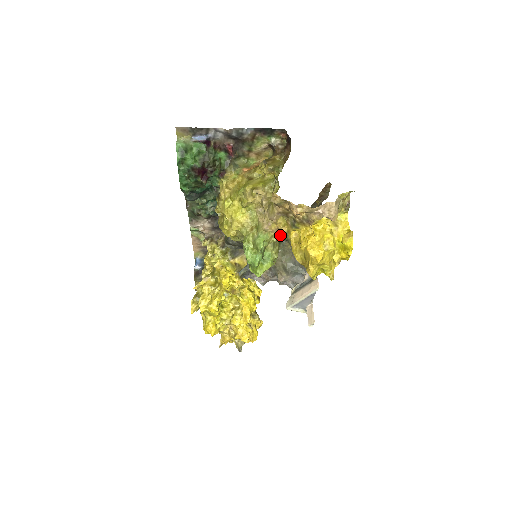
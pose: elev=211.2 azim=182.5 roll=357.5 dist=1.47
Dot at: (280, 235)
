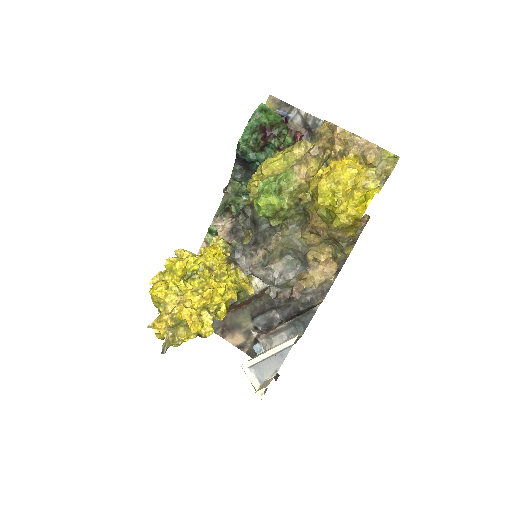
Dot at: (301, 201)
